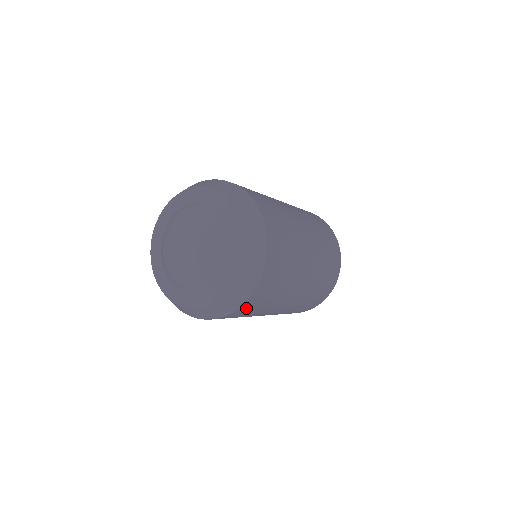
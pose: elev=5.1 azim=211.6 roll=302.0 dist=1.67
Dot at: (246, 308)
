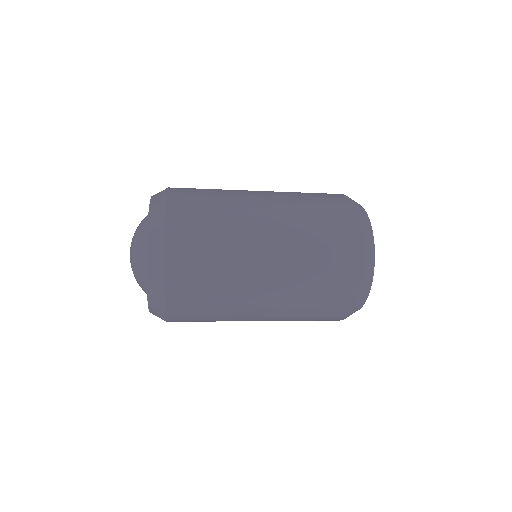
Dot at: (181, 320)
